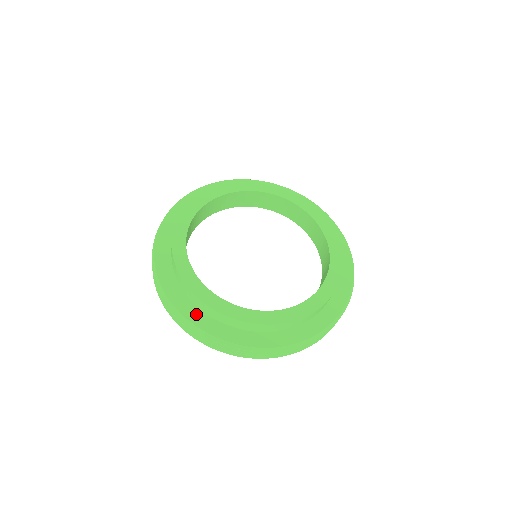
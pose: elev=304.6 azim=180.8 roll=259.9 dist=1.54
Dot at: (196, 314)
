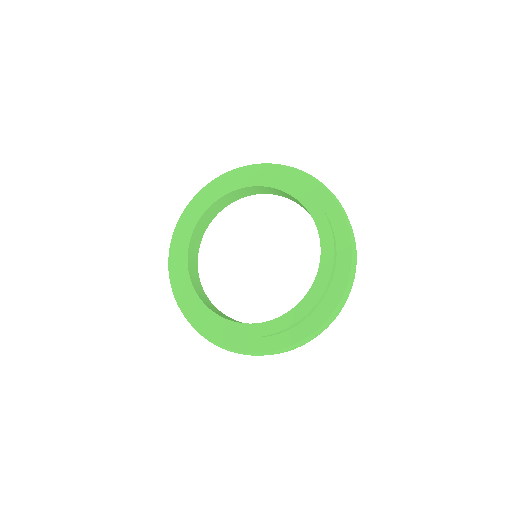
Dot at: (283, 339)
